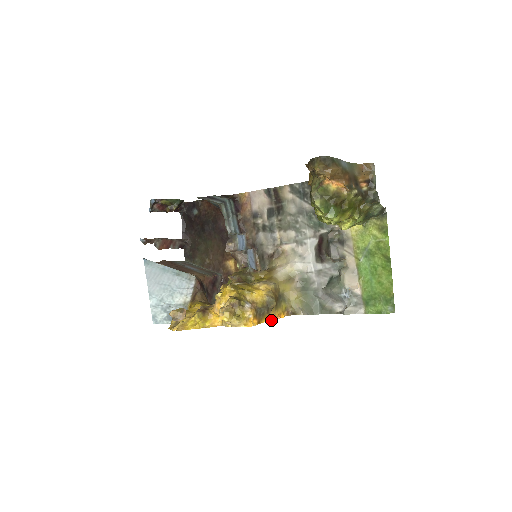
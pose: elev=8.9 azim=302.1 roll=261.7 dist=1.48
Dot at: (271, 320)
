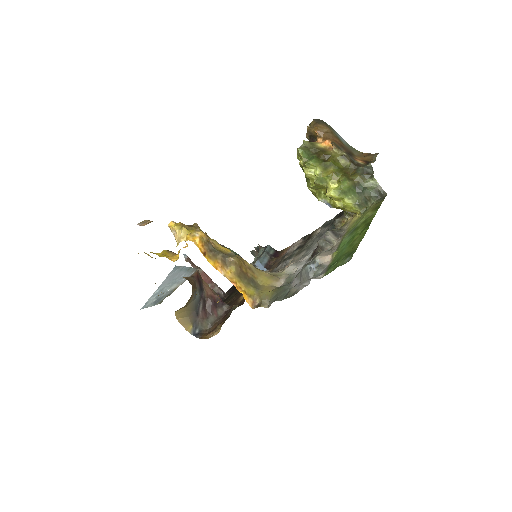
Dot at: (223, 275)
